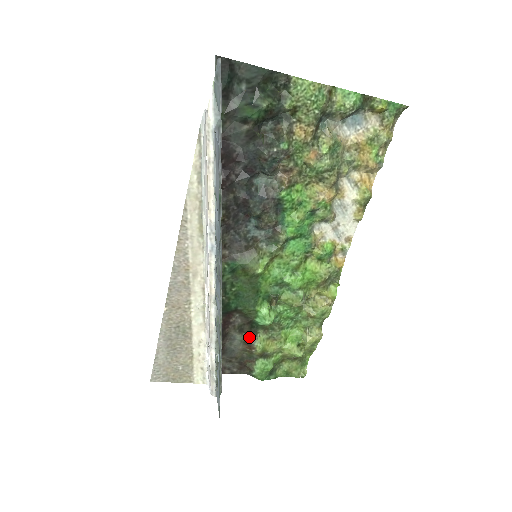
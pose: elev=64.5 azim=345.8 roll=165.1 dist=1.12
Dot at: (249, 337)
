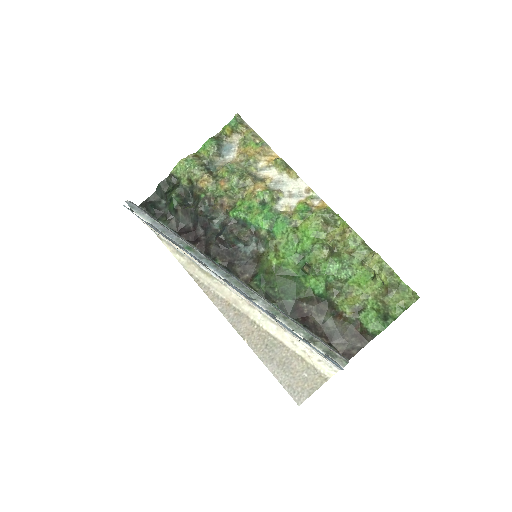
Dot at: (332, 310)
